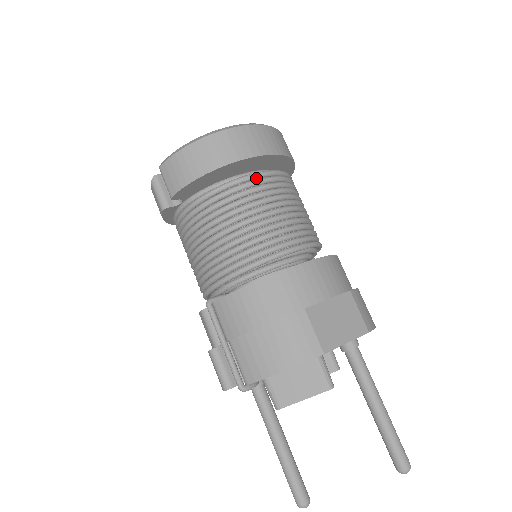
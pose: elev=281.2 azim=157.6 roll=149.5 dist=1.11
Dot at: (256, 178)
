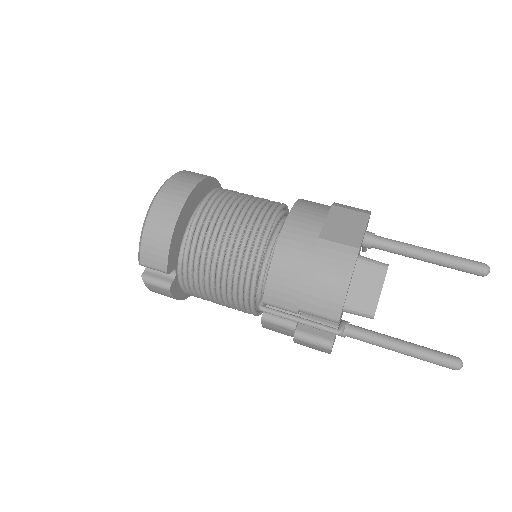
Dot at: (205, 205)
